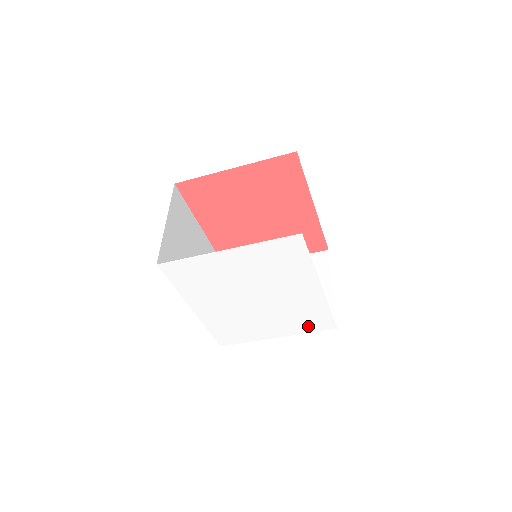
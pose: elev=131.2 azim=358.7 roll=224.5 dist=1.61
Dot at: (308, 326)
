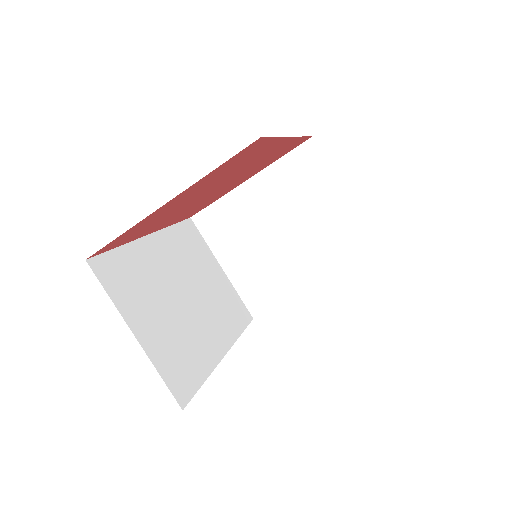
Dot at: occluded
